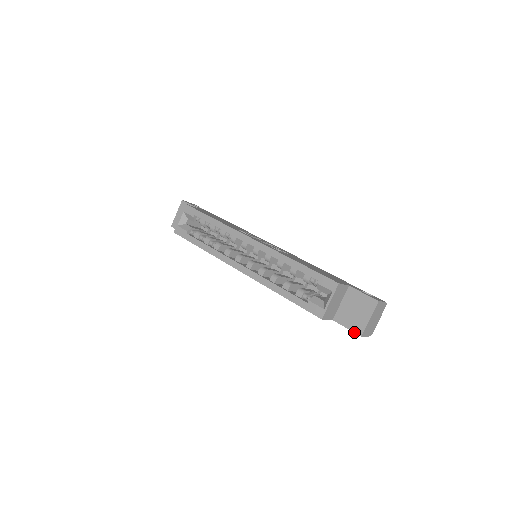
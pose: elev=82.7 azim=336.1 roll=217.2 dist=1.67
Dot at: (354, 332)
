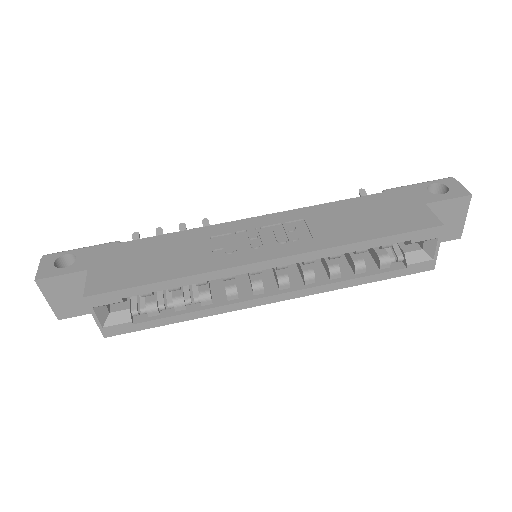
Dot at: occluded
